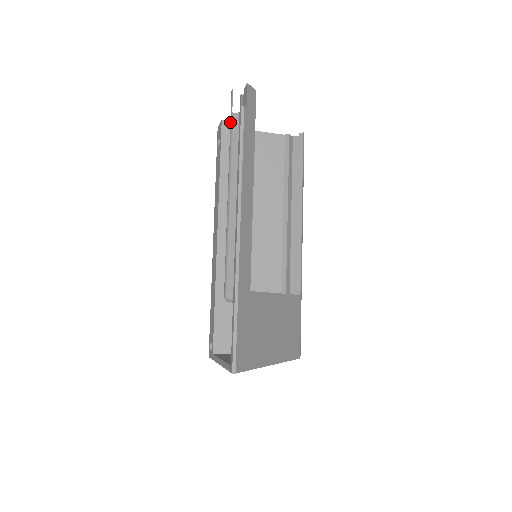
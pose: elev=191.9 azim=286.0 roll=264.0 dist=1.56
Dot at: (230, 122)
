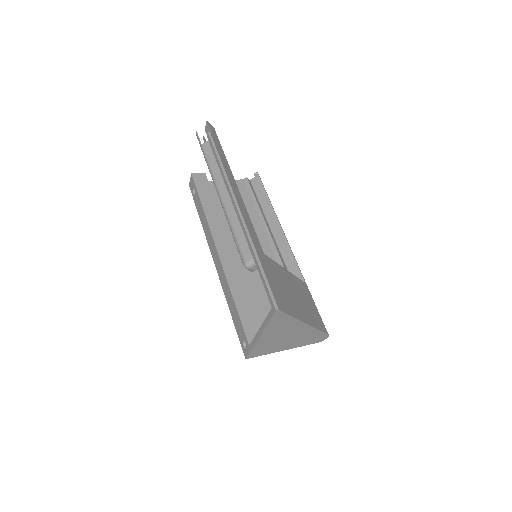
Dot at: (202, 151)
